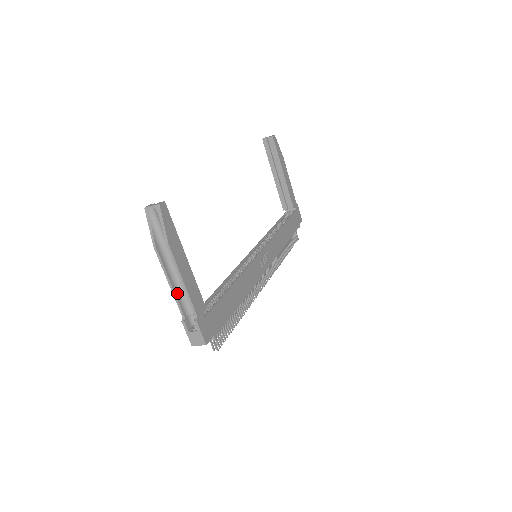
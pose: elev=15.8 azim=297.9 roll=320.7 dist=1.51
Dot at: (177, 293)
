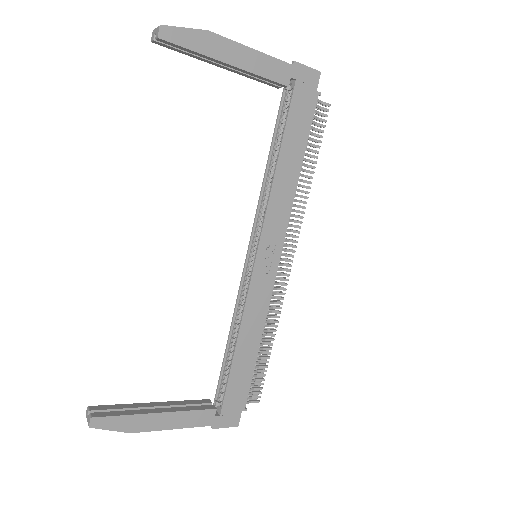
Dot at: occluded
